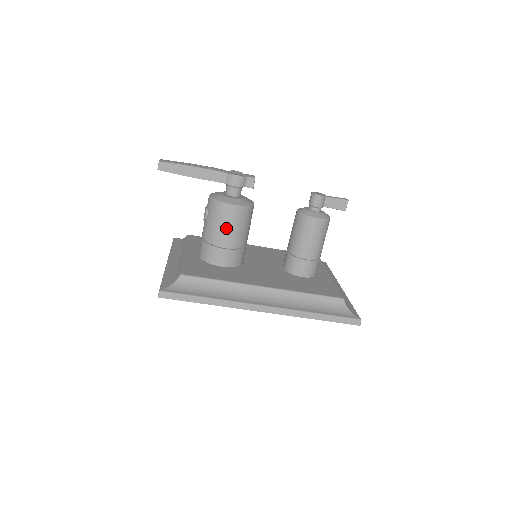
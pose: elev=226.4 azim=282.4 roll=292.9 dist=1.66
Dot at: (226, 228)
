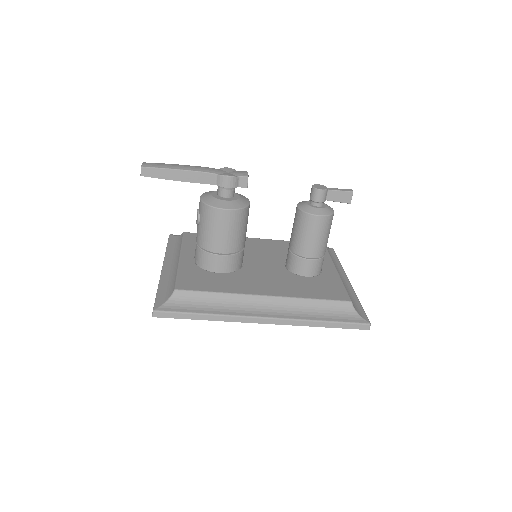
Dot at: (220, 233)
